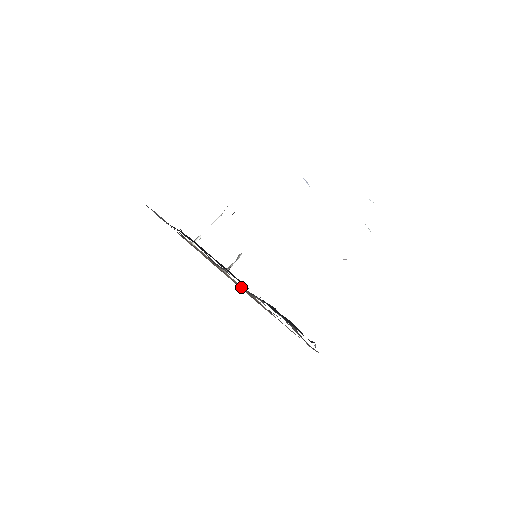
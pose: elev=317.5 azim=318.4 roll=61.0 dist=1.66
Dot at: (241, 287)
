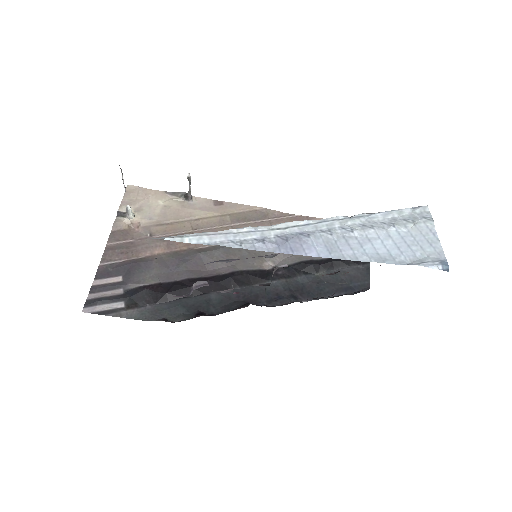
Dot at: (232, 218)
